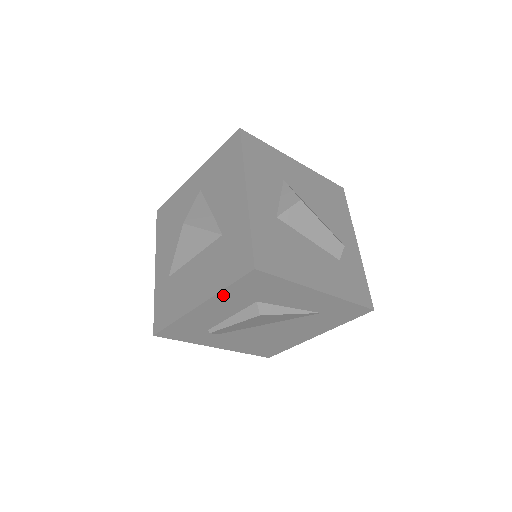
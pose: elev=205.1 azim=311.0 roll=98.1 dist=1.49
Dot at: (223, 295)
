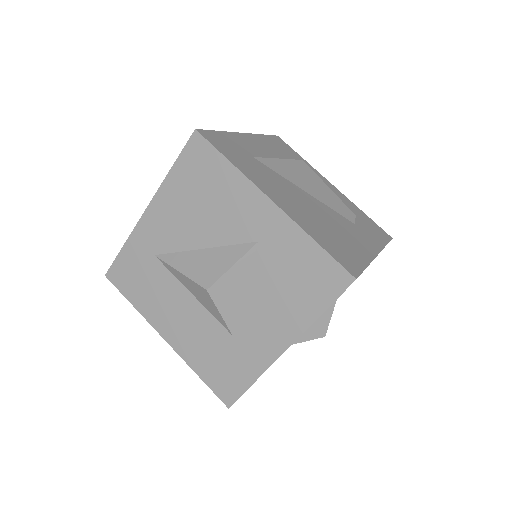
Dot at: occluded
